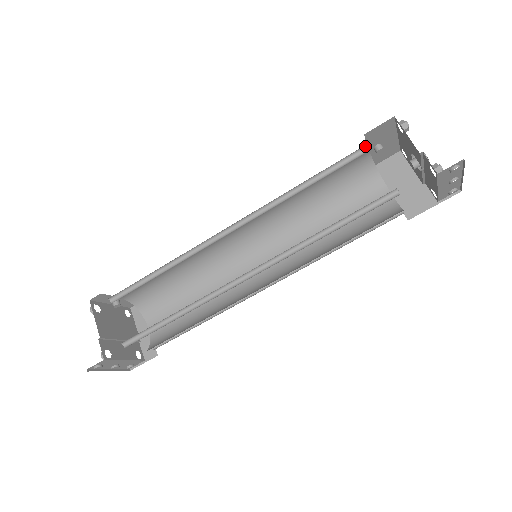
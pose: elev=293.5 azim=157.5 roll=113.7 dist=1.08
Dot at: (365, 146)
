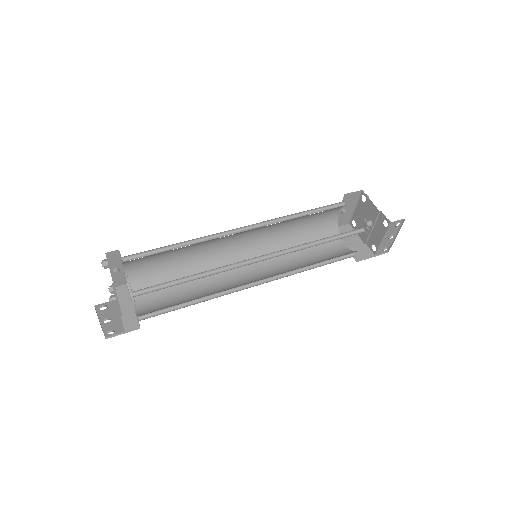
Dot at: (342, 202)
